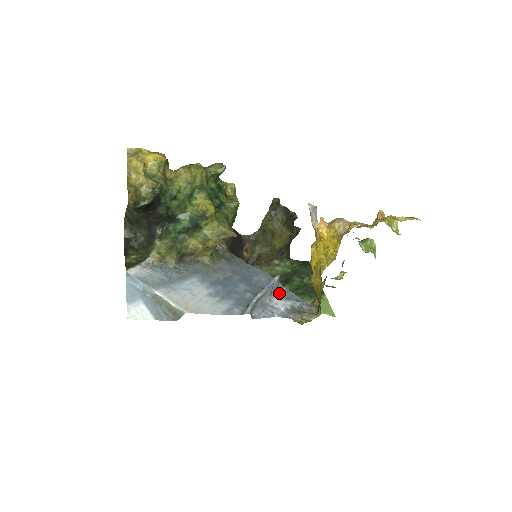
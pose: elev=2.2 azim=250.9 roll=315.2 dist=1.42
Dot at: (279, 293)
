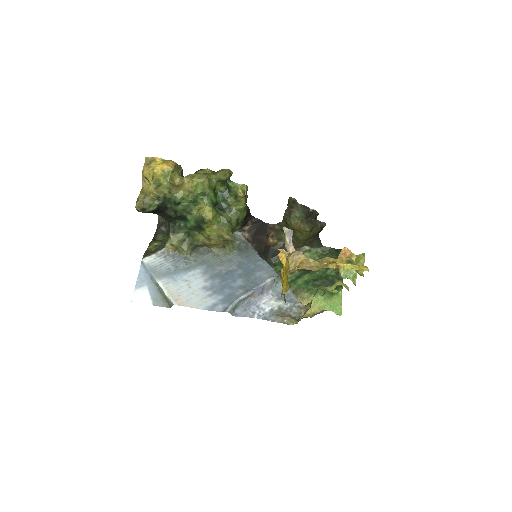
Dot at: (274, 292)
